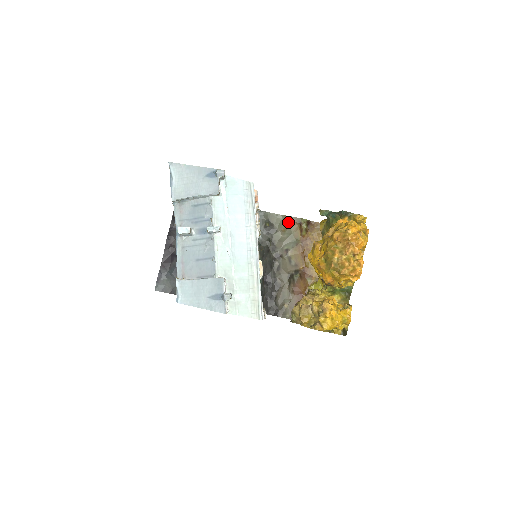
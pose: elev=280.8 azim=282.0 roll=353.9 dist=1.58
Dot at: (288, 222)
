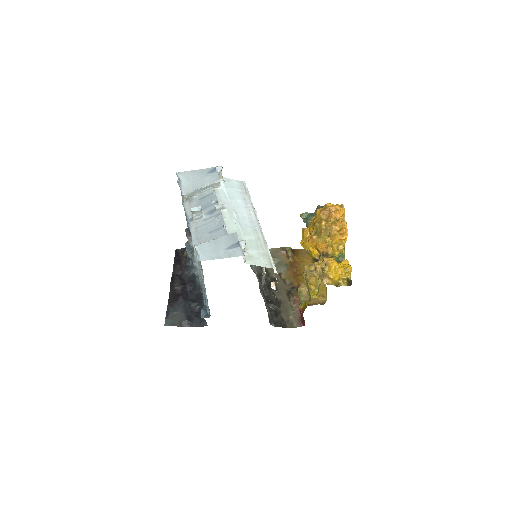
Dot at: (275, 252)
